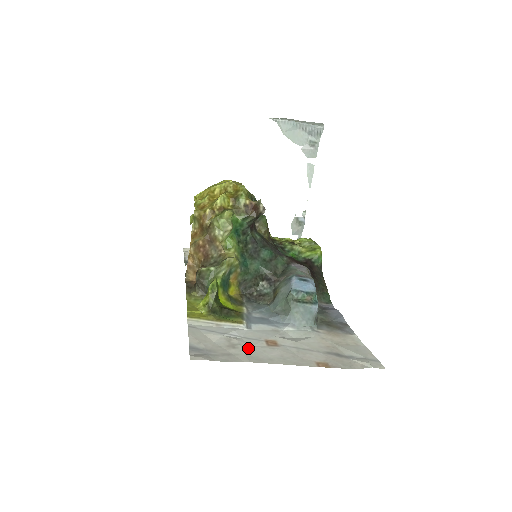
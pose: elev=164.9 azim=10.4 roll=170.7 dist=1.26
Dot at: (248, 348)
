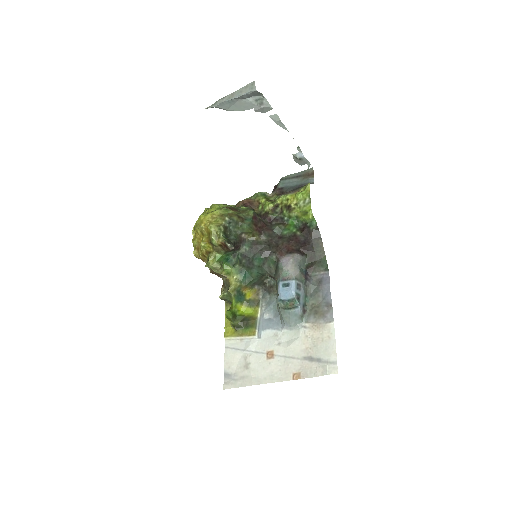
Dot at: (254, 367)
